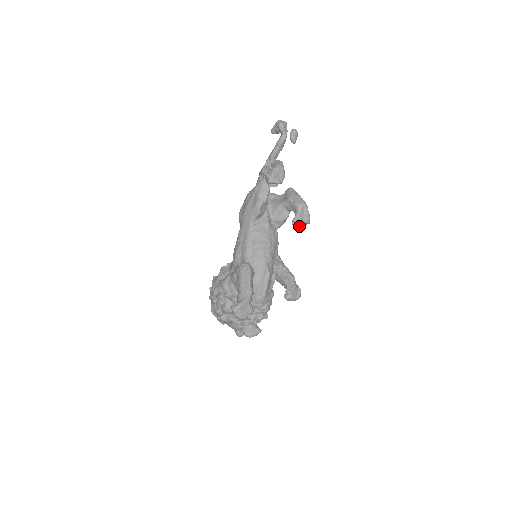
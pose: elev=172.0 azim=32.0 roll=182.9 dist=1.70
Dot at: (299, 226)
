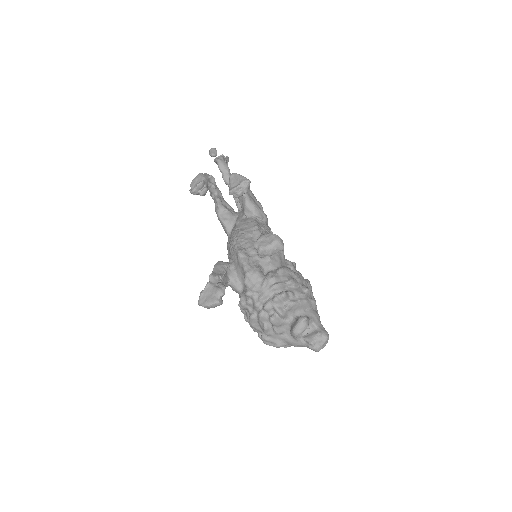
Dot at: (240, 192)
